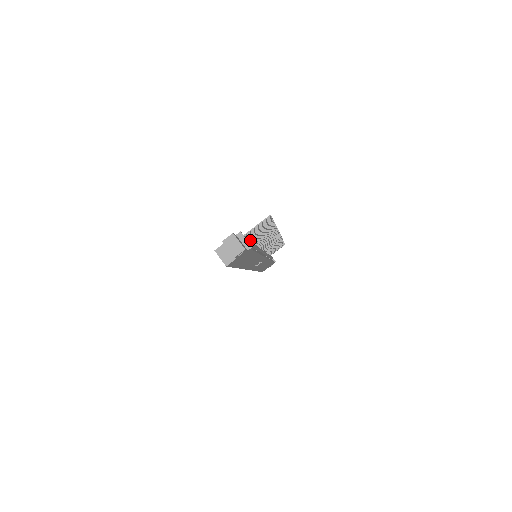
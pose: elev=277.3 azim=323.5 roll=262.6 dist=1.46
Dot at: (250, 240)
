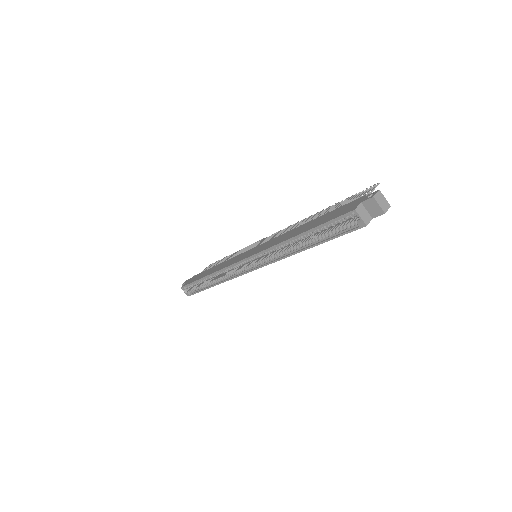
Dot at: occluded
